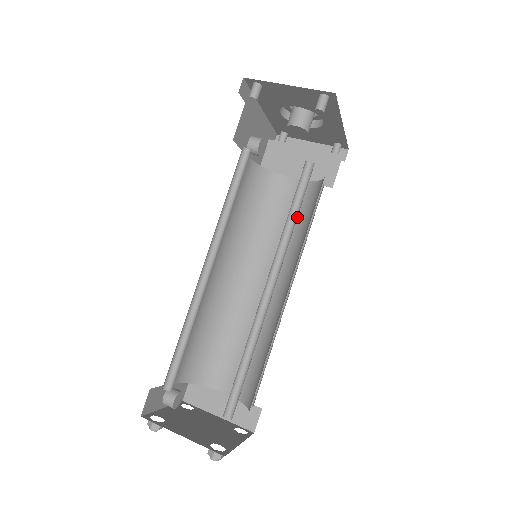
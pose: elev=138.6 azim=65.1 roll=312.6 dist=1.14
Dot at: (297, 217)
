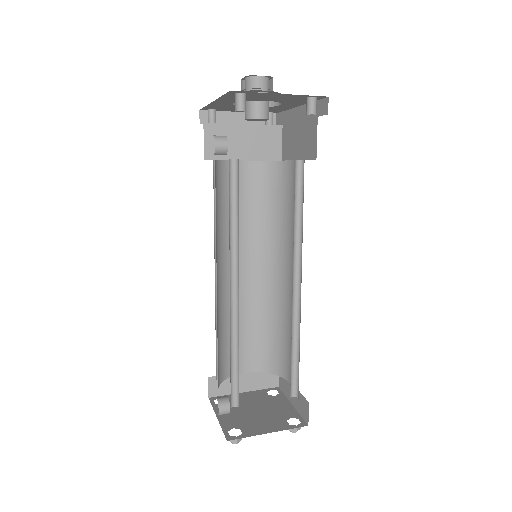
Dot at: (262, 200)
